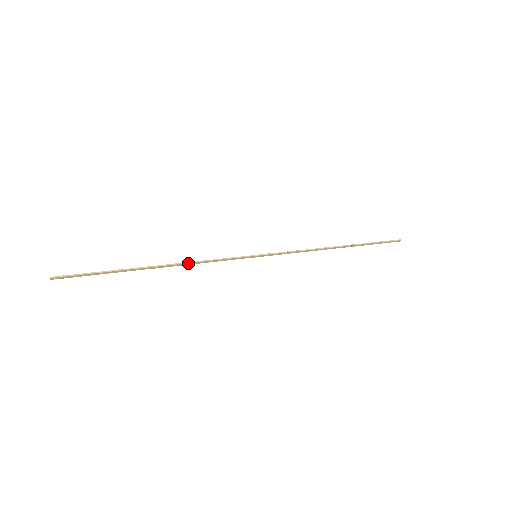
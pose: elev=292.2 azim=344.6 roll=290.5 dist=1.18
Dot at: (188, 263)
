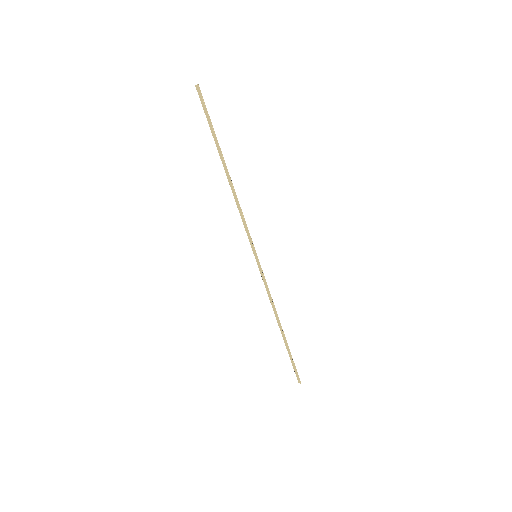
Dot at: (237, 198)
